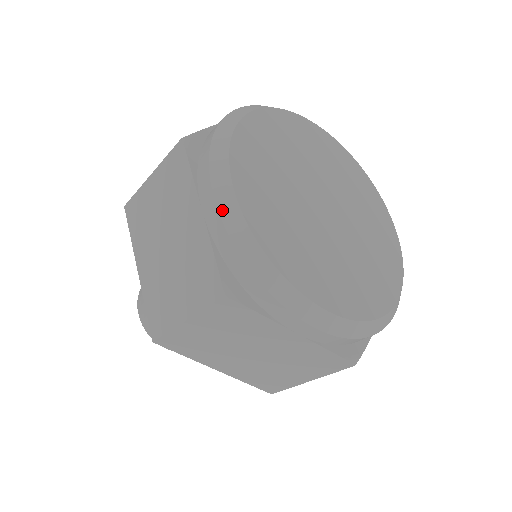
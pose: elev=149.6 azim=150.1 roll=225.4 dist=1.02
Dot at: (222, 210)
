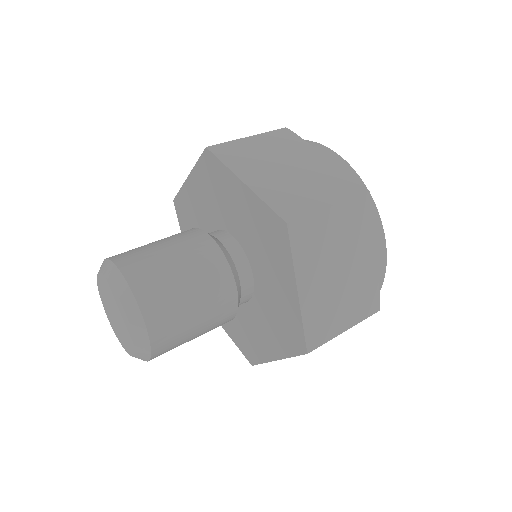
Dot at: (343, 159)
